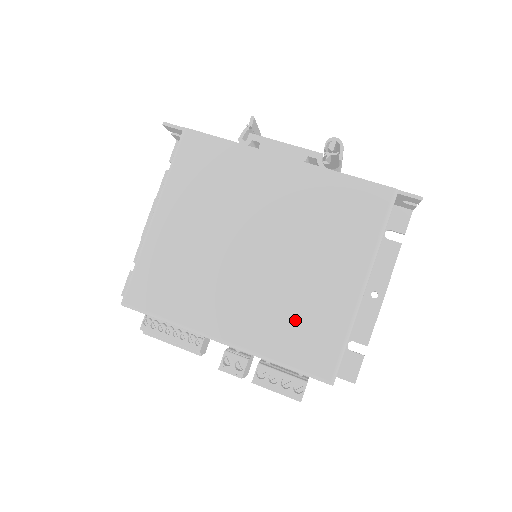
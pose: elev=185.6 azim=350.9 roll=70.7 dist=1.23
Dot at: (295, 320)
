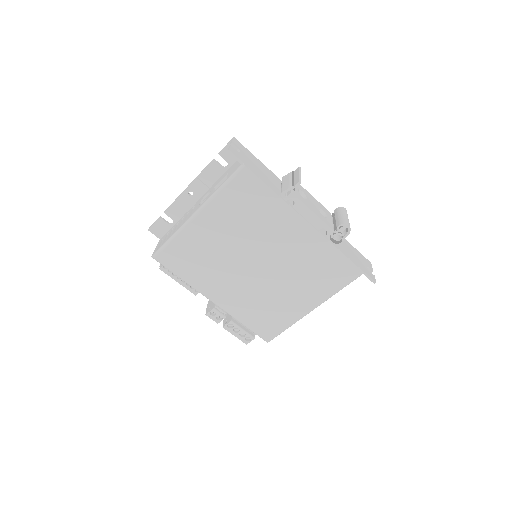
Dot at: (263, 310)
